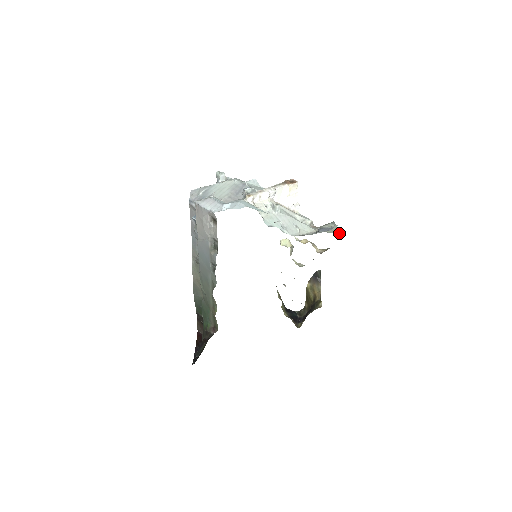
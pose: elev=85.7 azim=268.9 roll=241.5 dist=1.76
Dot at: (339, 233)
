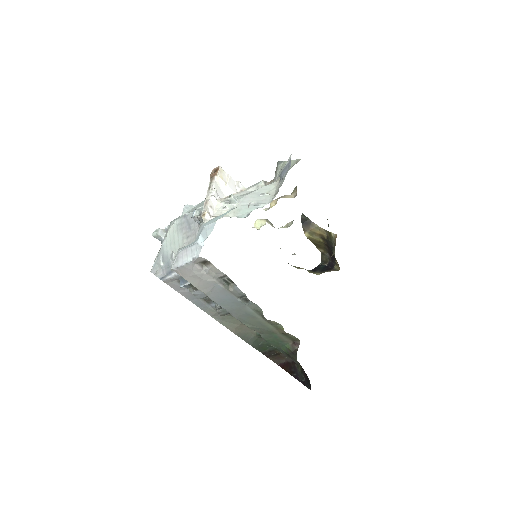
Dot at: (297, 160)
